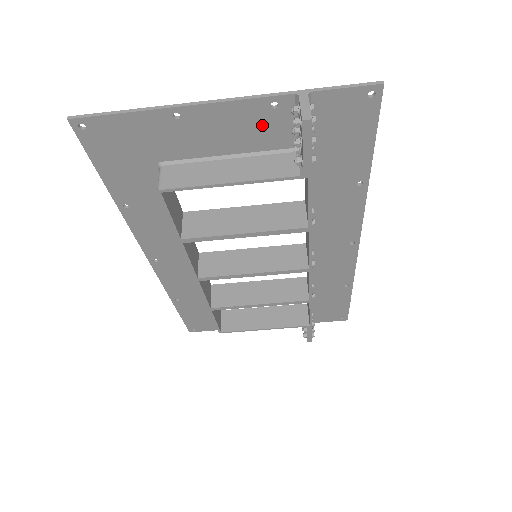
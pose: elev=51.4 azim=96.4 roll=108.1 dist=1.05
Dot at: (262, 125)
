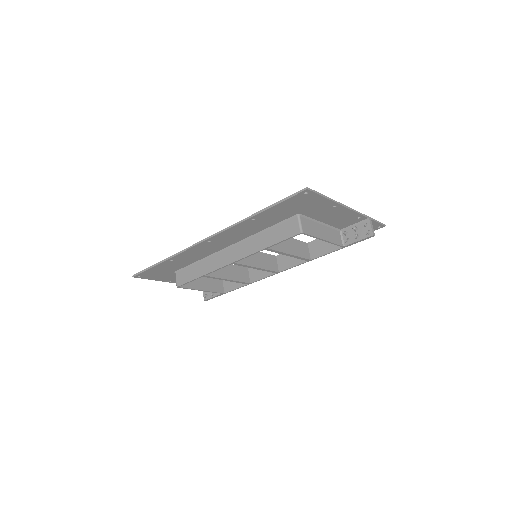
Dot at: (346, 220)
